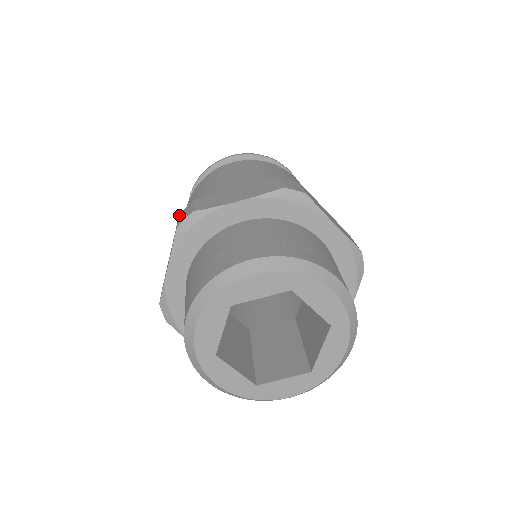
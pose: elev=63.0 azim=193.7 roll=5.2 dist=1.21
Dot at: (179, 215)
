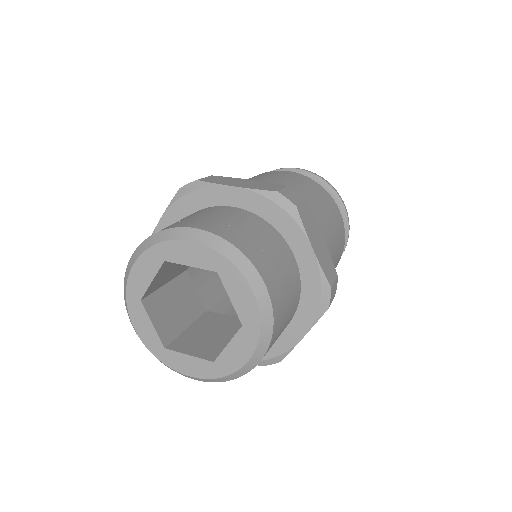
Dot at: occluded
